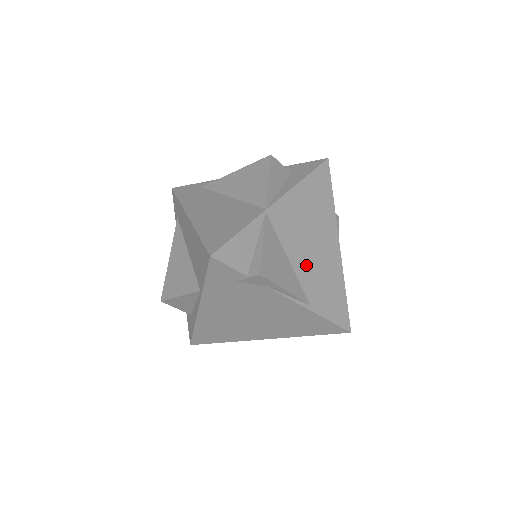
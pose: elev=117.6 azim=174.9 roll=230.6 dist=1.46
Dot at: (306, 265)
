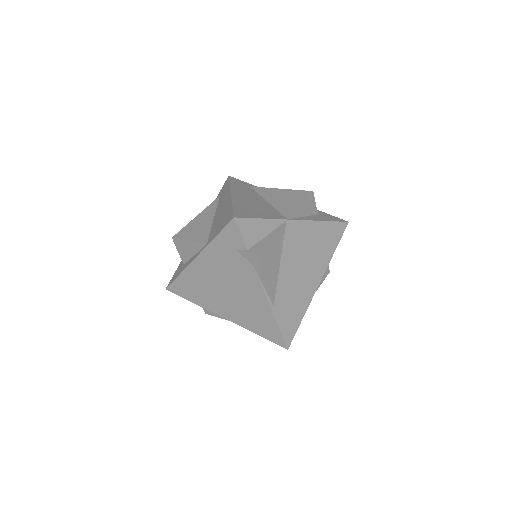
Dot at: (289, 277)
